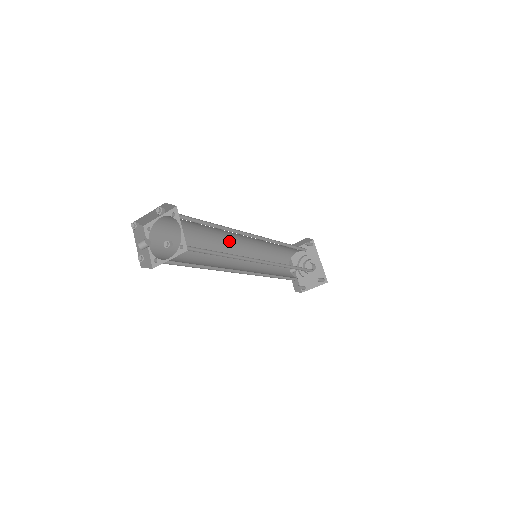
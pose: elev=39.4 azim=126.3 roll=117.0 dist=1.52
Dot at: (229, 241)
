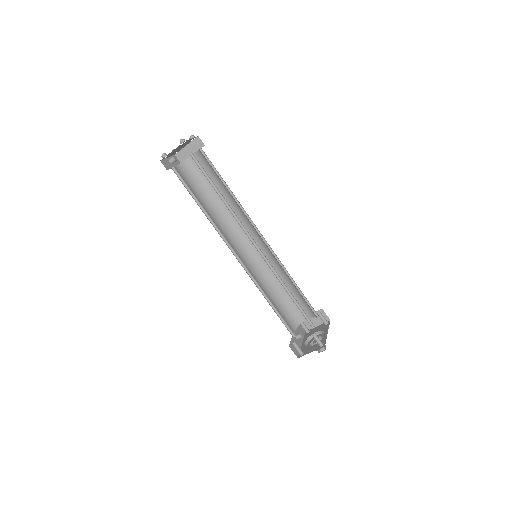
Dot at: (239, 233)
